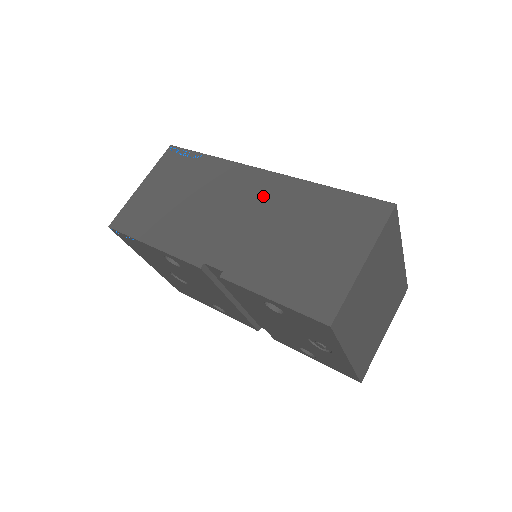
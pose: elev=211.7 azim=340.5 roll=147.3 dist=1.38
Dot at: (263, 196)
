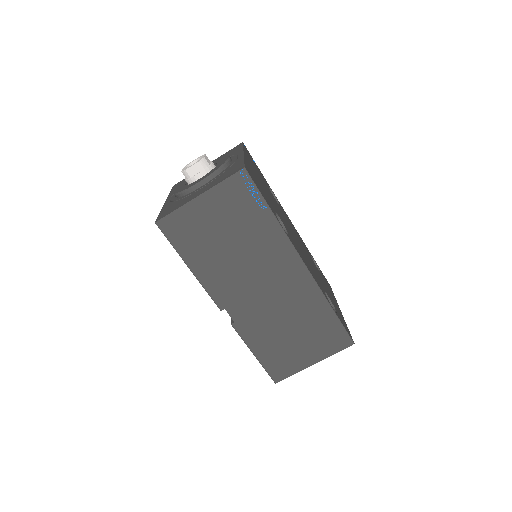
Dot at: (290, 286)
